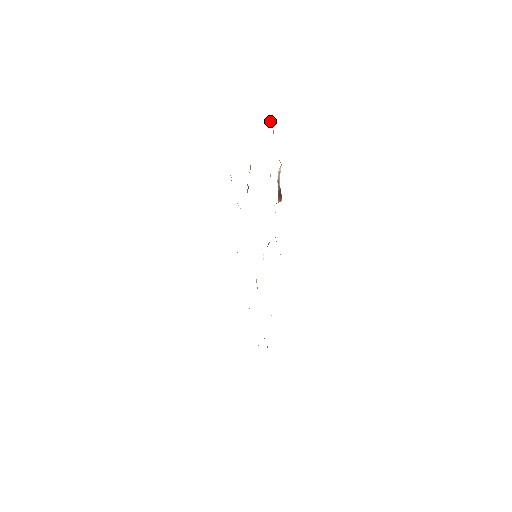
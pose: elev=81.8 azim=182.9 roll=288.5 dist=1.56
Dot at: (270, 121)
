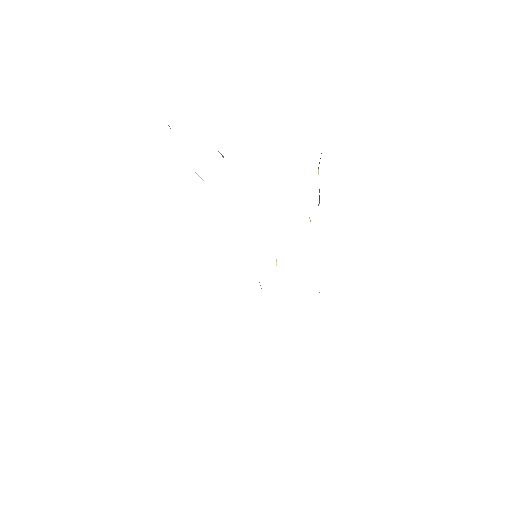
Dot at: occluded
